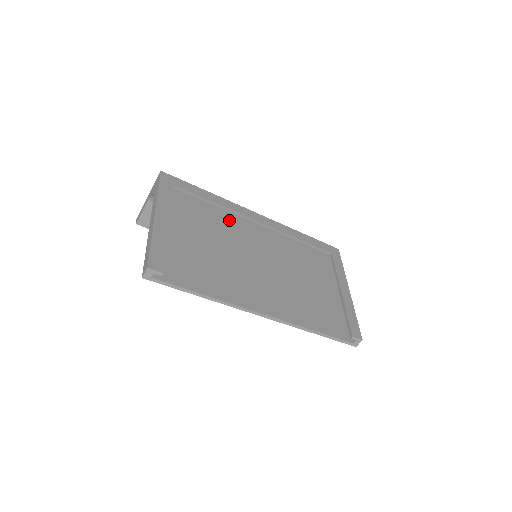
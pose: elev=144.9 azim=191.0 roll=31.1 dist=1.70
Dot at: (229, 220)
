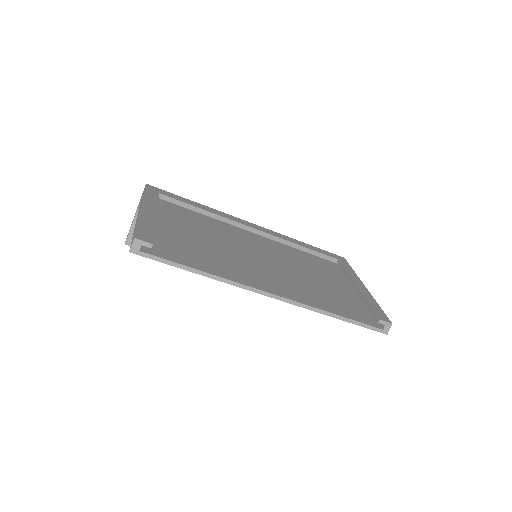
Dot at: (222, 227)
